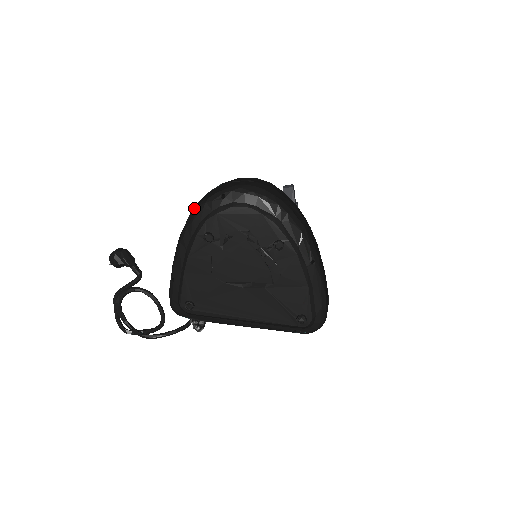
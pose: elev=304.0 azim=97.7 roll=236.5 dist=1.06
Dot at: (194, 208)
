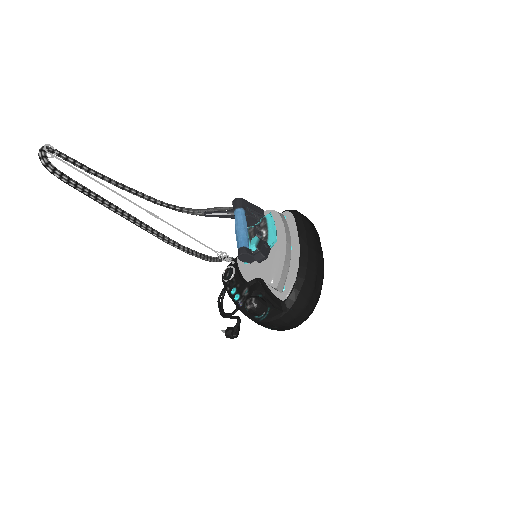
Dot at: occluded
